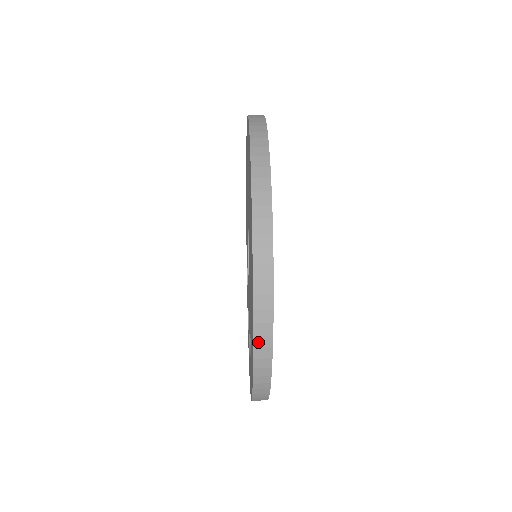
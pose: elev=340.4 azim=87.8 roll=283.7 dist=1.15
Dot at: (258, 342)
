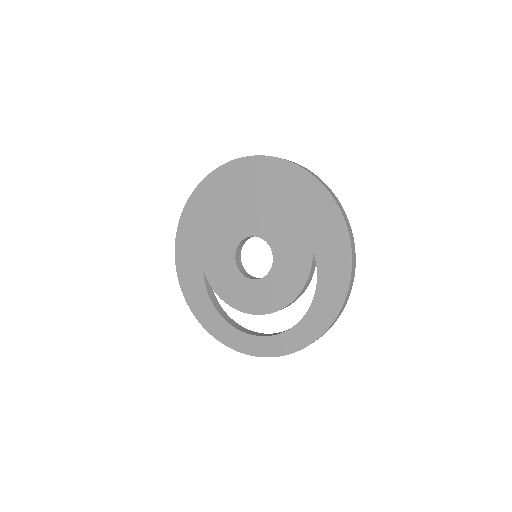
Dot at: (348, 228)
